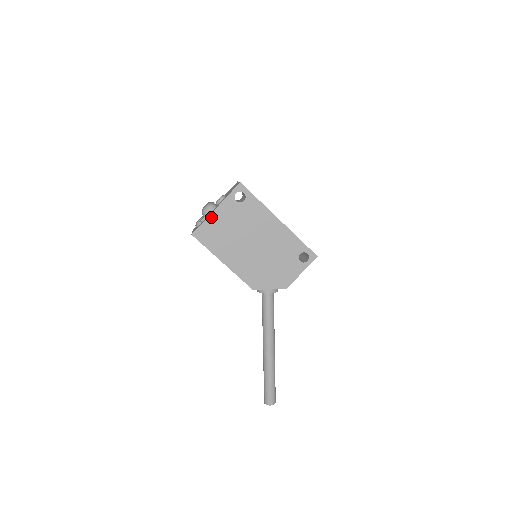
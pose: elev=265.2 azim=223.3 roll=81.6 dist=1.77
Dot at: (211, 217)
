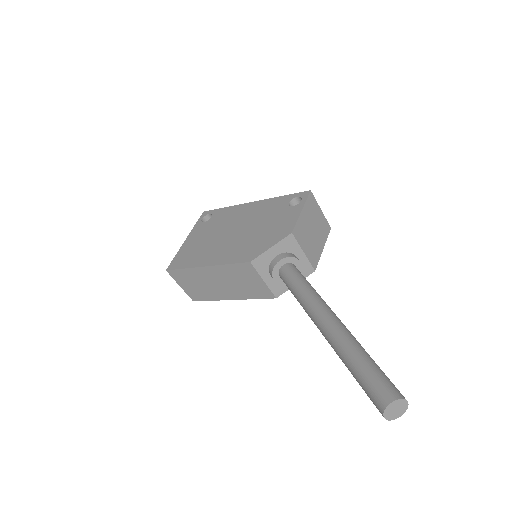
Dot at: (183, 247)
